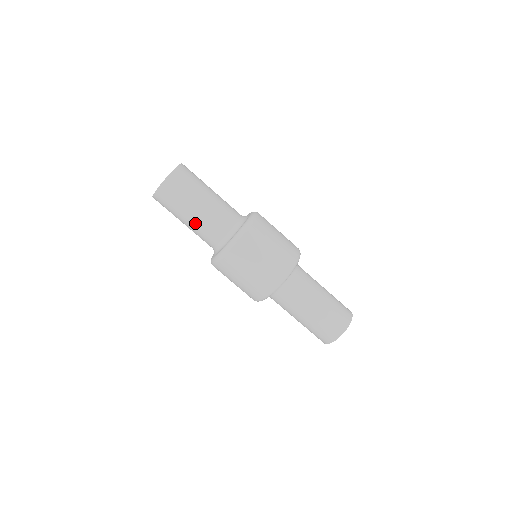
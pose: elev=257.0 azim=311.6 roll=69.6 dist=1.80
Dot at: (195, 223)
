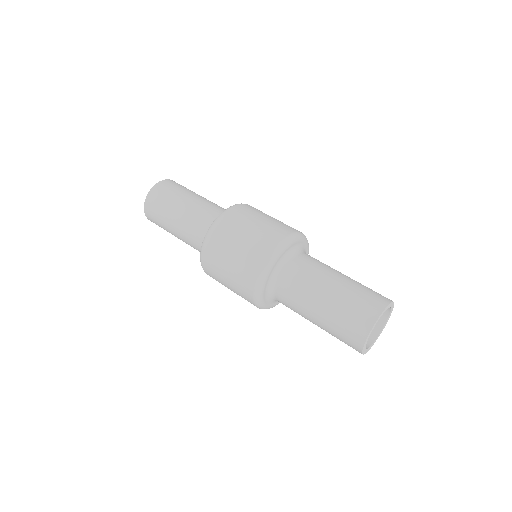
Dot at: (181, 221)
